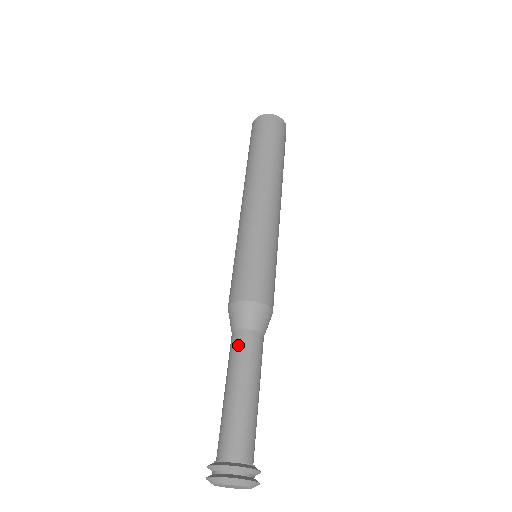
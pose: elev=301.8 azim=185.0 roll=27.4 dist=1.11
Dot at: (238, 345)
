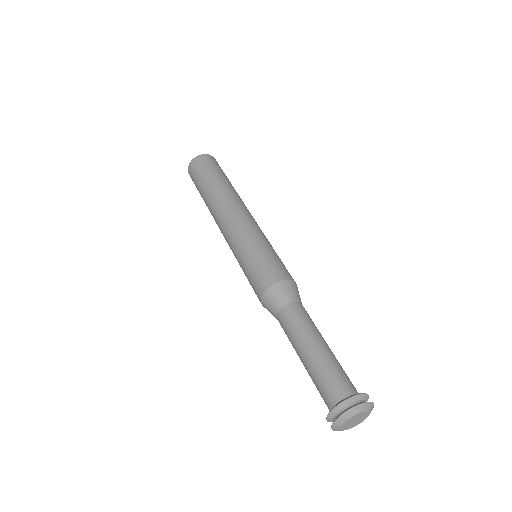
Dot at: (283, 327)
